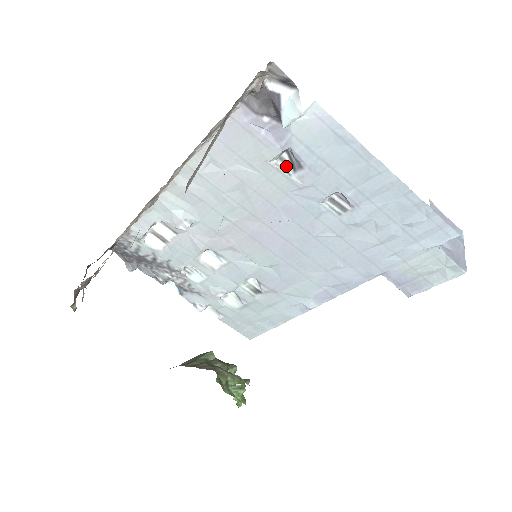
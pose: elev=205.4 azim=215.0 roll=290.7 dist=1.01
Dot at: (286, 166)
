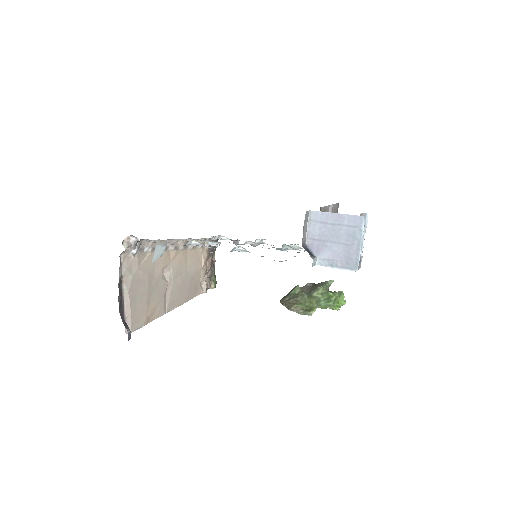
Dot at: (200, 243)
